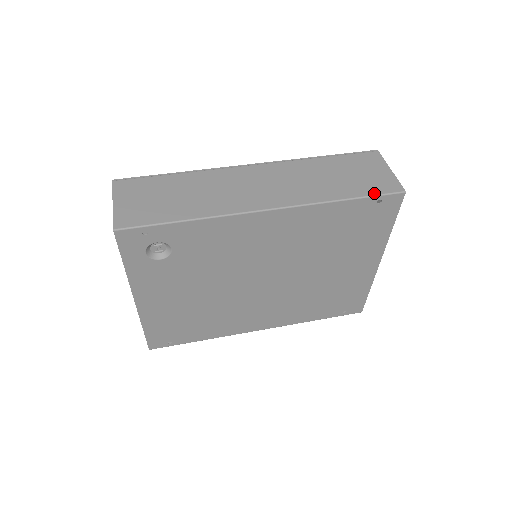
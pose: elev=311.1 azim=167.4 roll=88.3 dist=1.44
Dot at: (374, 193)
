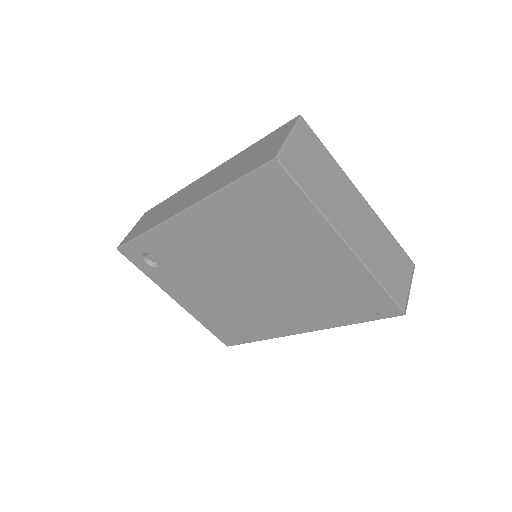
Dot at: (249, 171)
